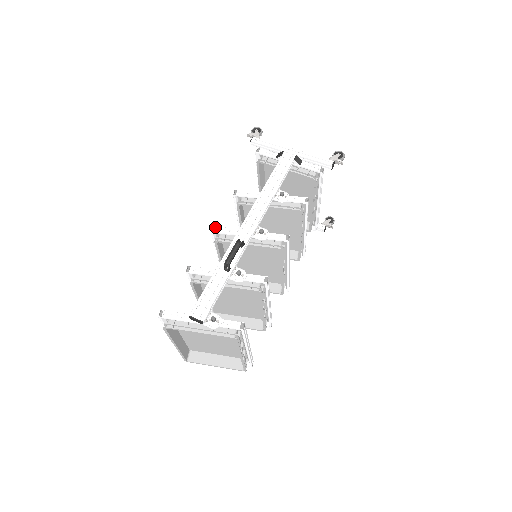
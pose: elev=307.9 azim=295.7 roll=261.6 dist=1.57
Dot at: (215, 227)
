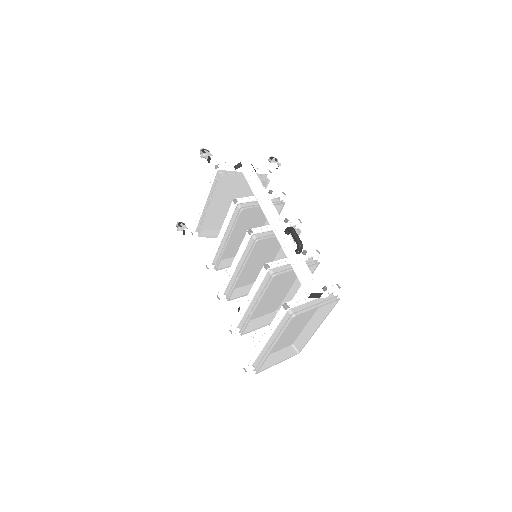
Dot at: (251, 229)
